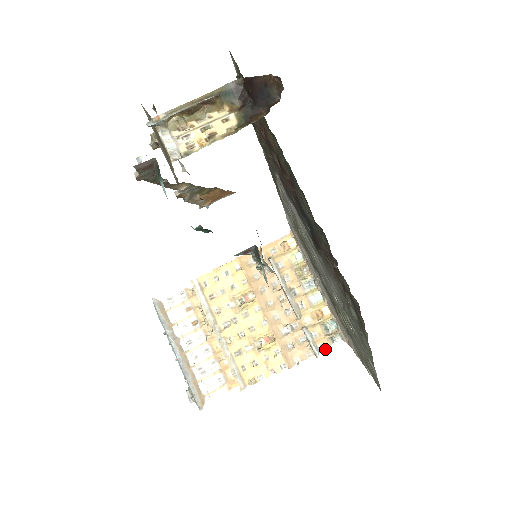
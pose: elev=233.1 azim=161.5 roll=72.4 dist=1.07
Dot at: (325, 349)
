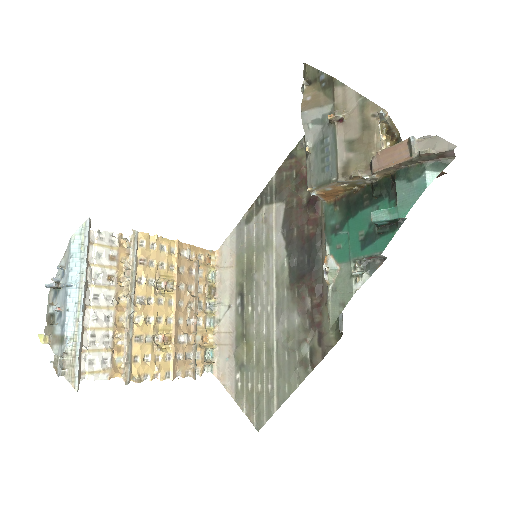
Dot at: (200, 374)
